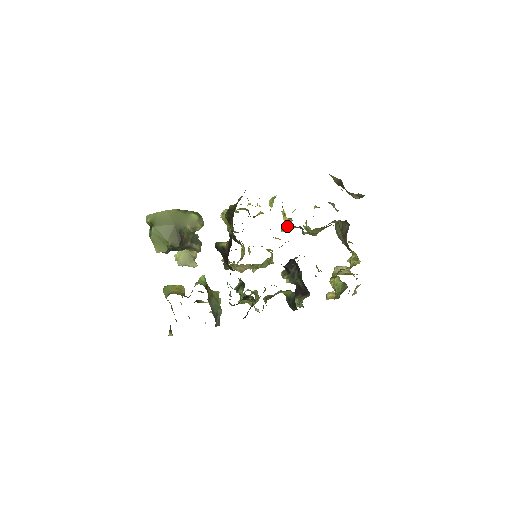
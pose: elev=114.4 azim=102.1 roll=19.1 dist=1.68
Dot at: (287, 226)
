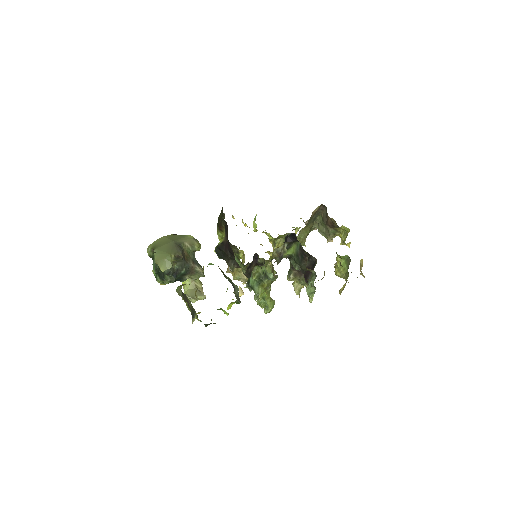
Dot at: (276, 240)
